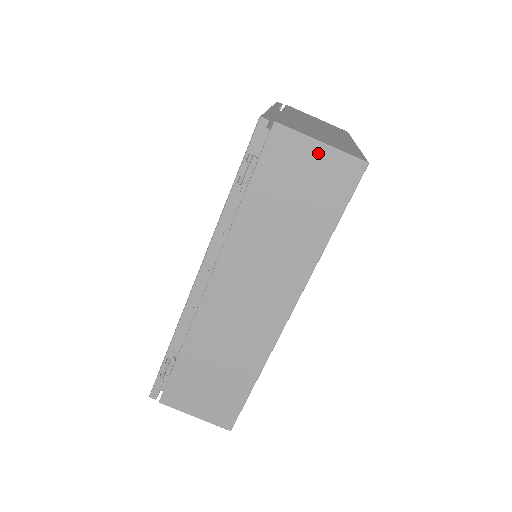
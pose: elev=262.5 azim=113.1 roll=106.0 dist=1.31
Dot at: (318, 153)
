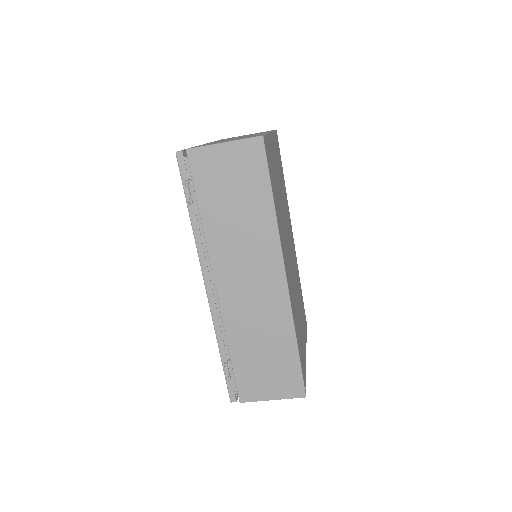
Dot at: (226, 151)
